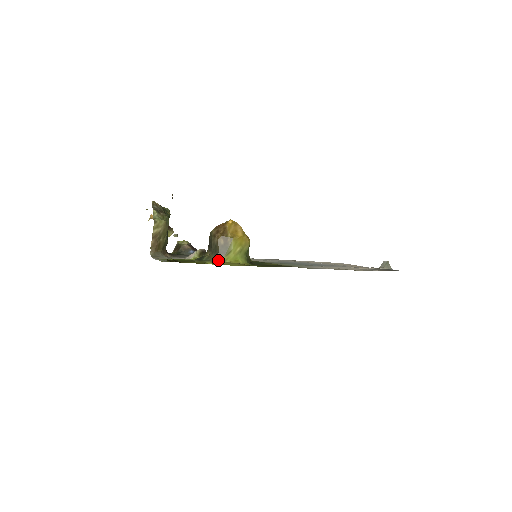
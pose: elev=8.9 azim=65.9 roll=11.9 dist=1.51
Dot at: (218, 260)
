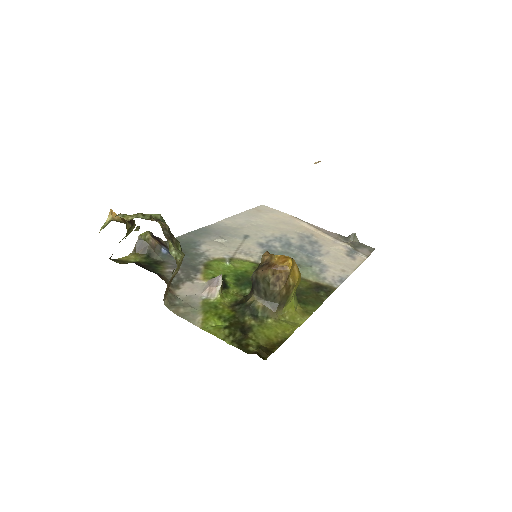
Dot at: (278, 314)
